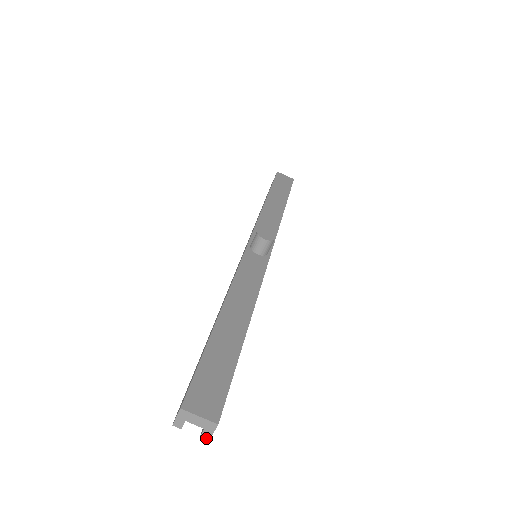
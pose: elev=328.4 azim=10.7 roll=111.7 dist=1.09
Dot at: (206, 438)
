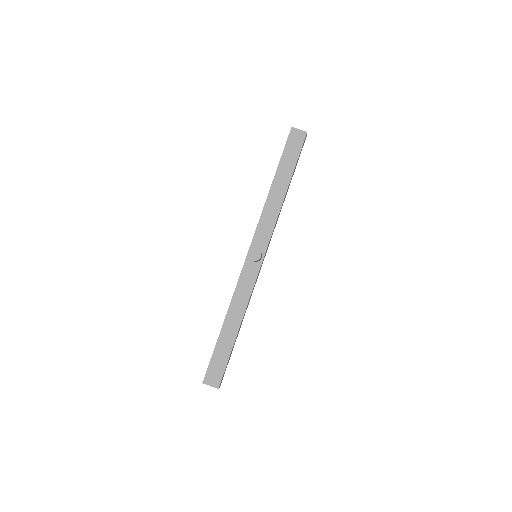
Dot at: occluded
